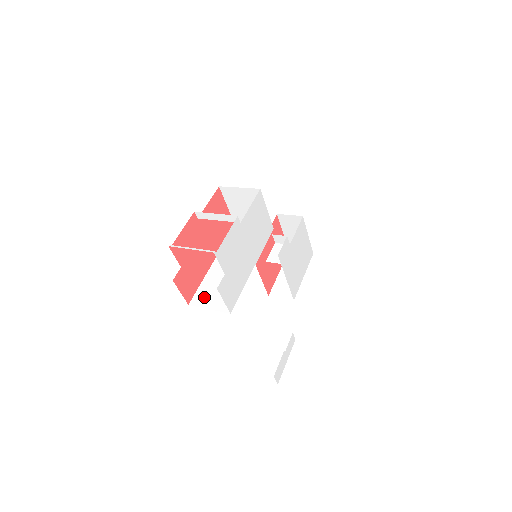
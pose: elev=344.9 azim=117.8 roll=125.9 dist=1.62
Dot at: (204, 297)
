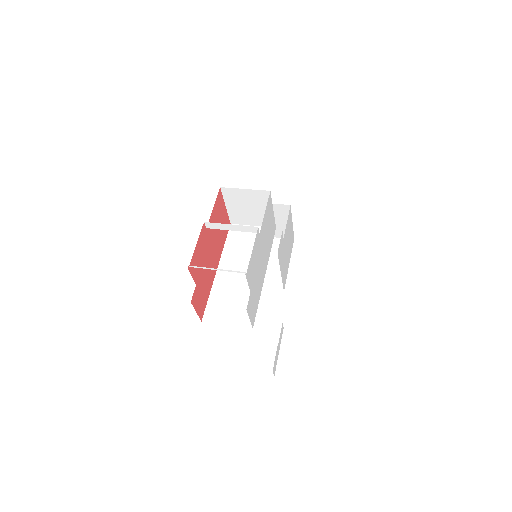
Dot at: (217, 311)
